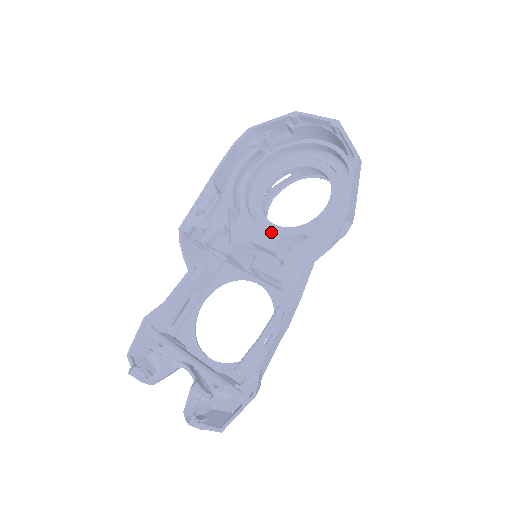
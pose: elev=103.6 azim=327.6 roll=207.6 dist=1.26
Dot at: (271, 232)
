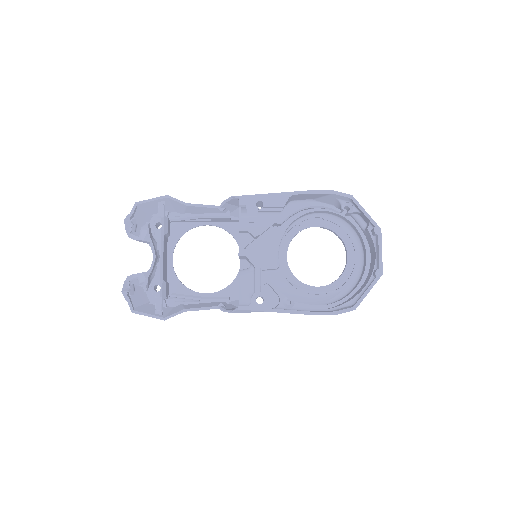
Dot at: (276, 263)
